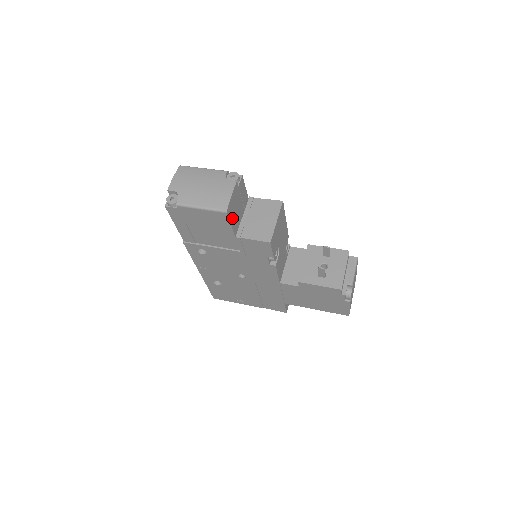
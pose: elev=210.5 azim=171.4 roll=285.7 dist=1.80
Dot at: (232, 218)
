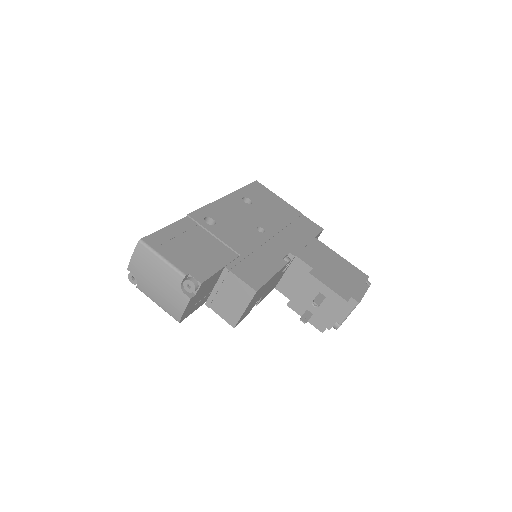
Dot at: (193, 309)
